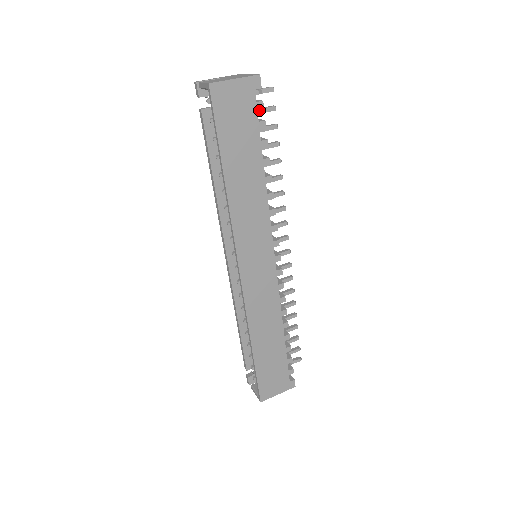
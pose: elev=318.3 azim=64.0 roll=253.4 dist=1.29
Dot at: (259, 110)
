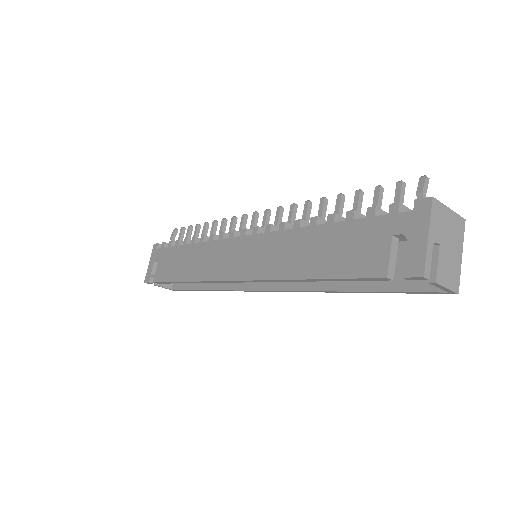
Dot at: occluded
